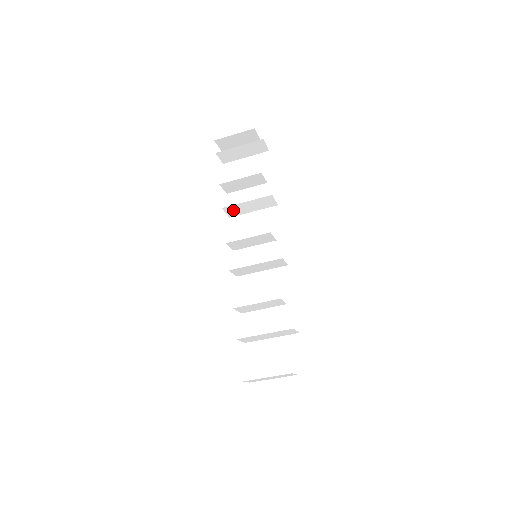
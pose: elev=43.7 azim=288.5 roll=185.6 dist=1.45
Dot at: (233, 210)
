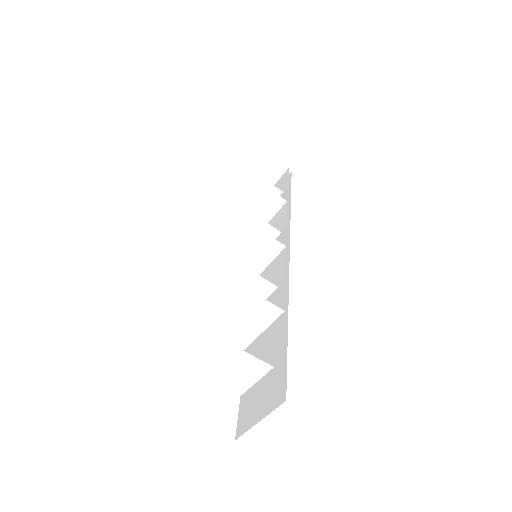
Dot at: (244, 229)
